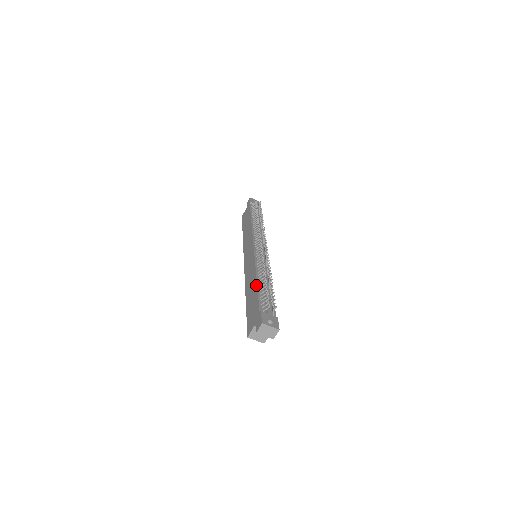
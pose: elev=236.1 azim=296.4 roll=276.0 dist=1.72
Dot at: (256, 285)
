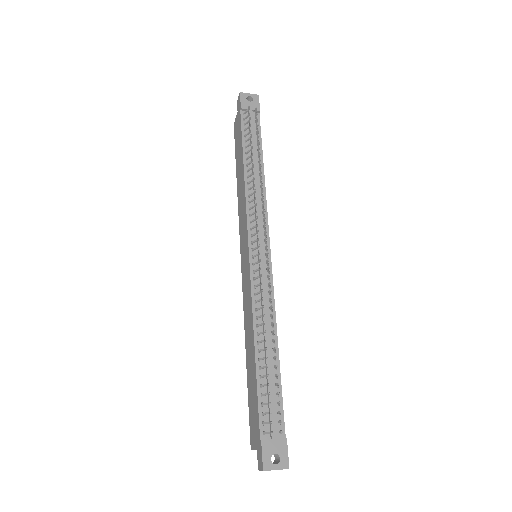
Dot at: (254, 364)
